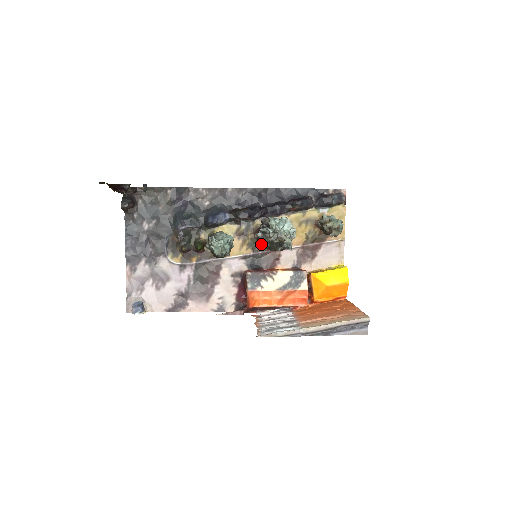
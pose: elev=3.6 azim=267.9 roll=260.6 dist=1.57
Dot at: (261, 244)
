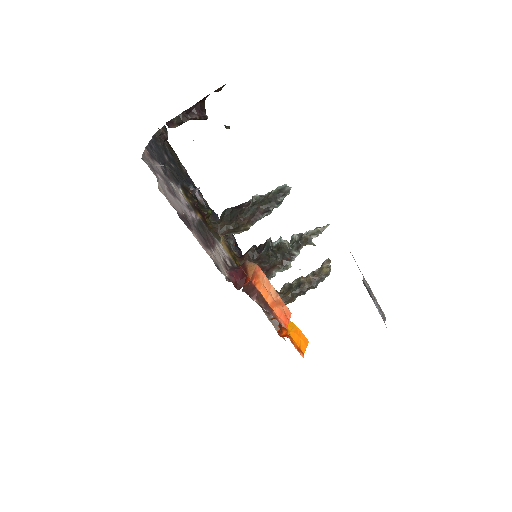
Dot at: occluded
